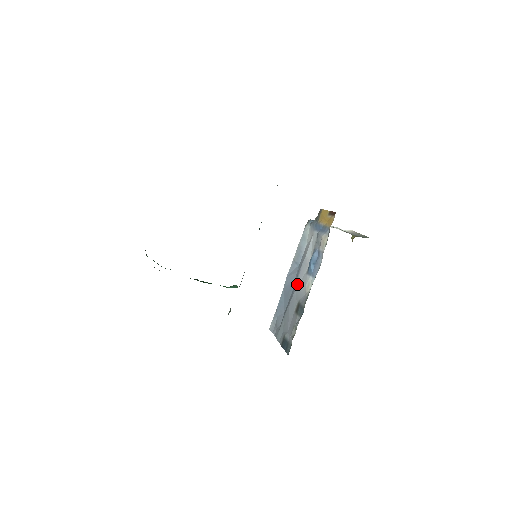
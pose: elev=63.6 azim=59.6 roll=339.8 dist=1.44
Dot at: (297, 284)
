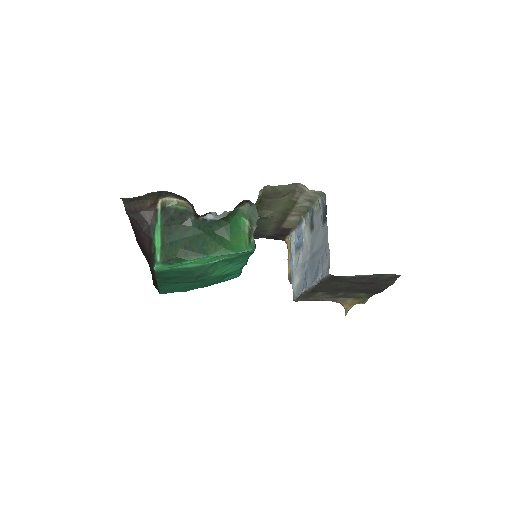
Dot at: (307, 254)
